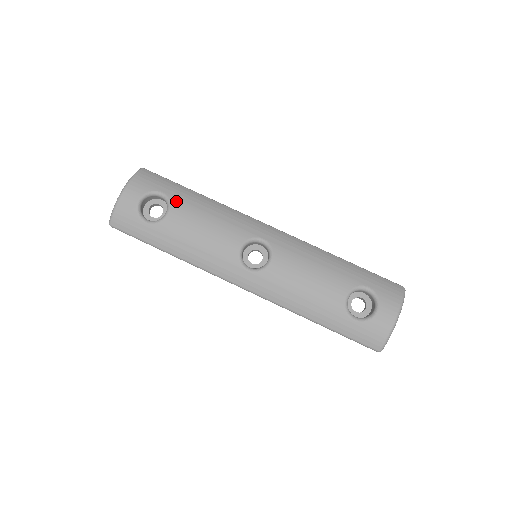
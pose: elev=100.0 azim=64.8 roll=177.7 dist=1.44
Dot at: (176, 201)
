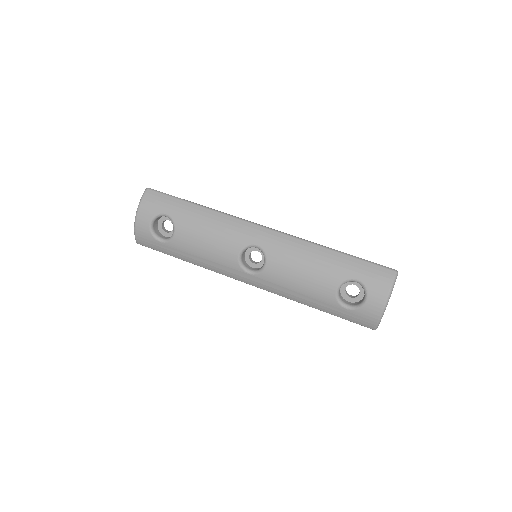
Dot at: (178, 220)
